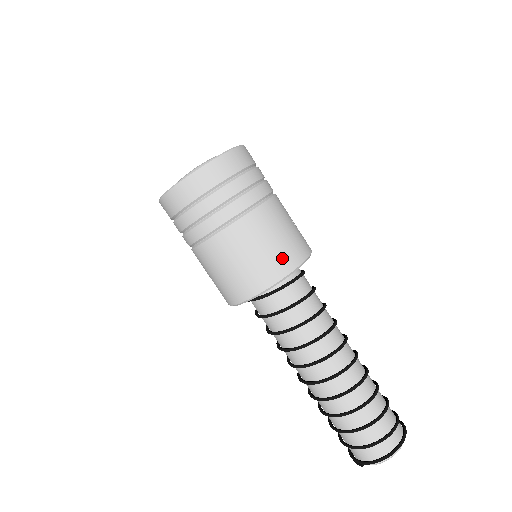
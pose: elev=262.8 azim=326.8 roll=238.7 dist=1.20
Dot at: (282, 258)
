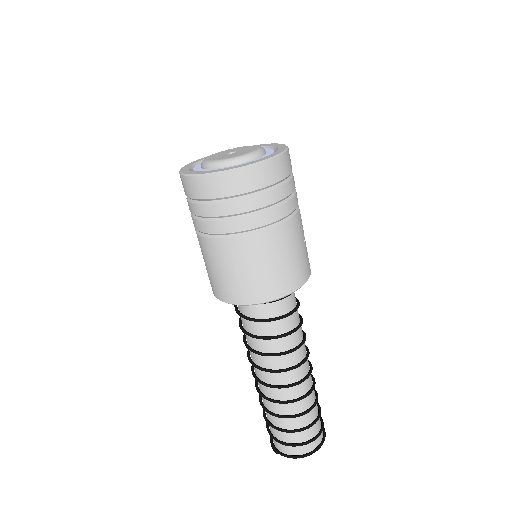
Dot at: (281, 281)
